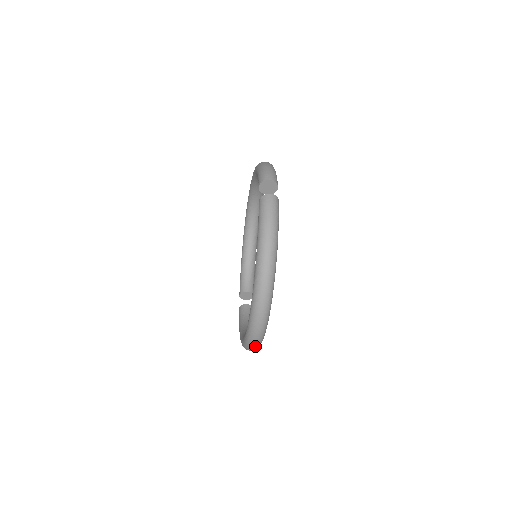
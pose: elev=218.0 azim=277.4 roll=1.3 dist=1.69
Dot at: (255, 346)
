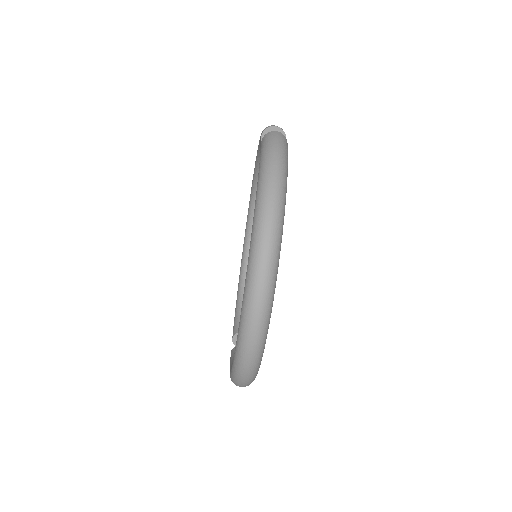
Dot at: (252, 355)
